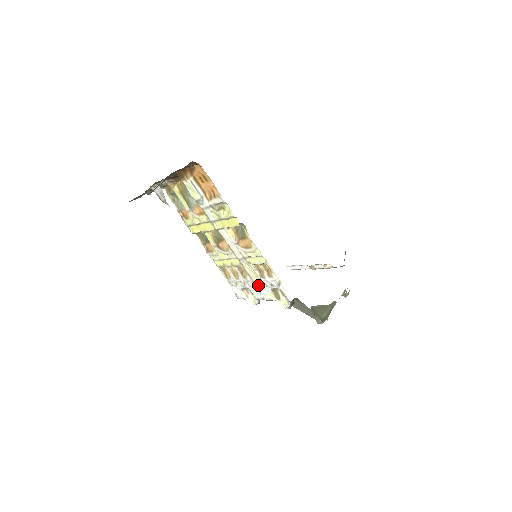
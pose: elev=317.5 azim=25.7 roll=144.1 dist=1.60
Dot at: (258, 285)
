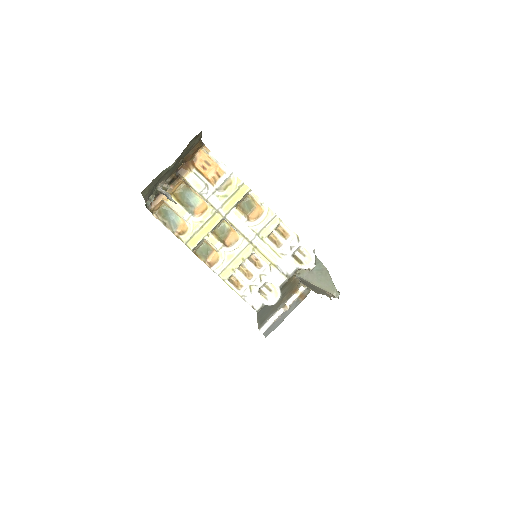
Dot at: (276, 264)
